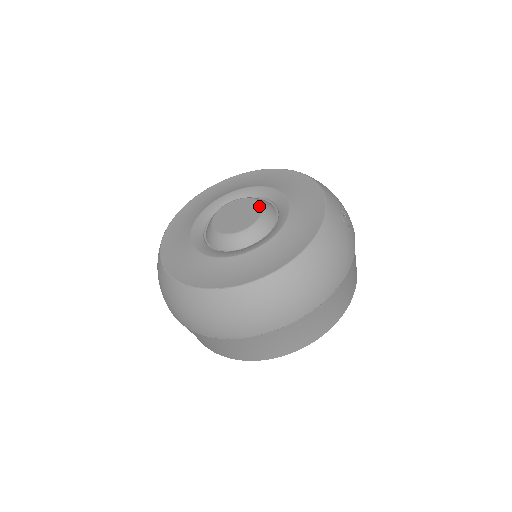
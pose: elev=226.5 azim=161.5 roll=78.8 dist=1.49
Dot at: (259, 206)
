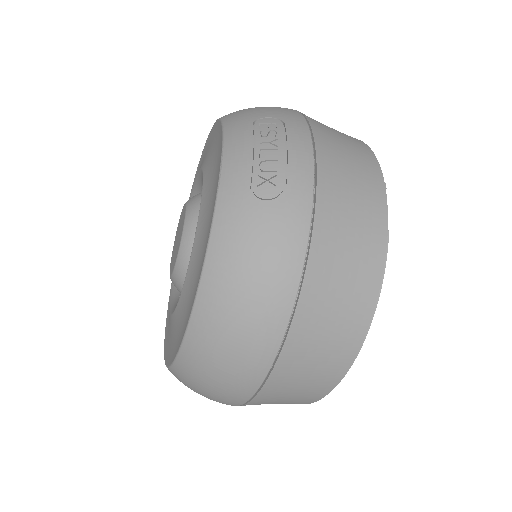
Dot at: (183, 220)
